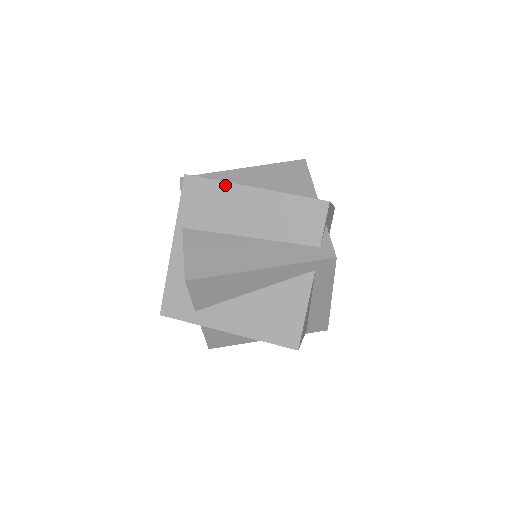
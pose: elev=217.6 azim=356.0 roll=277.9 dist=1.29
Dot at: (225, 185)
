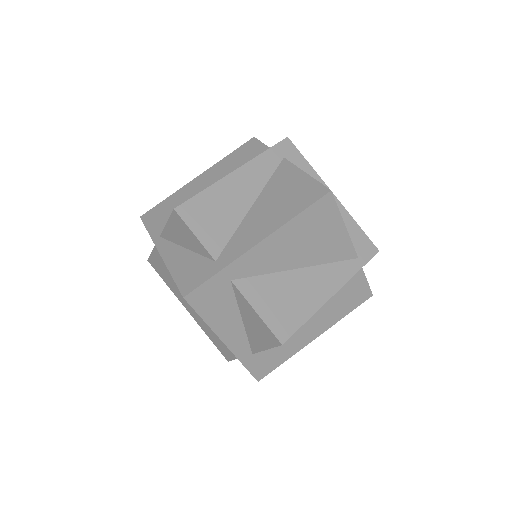
Dot at: (175, 194)
